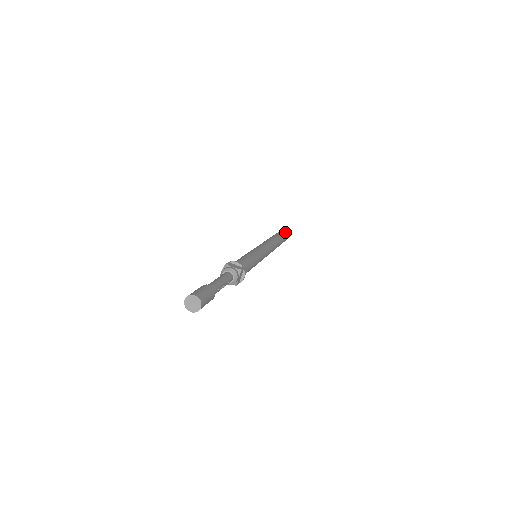
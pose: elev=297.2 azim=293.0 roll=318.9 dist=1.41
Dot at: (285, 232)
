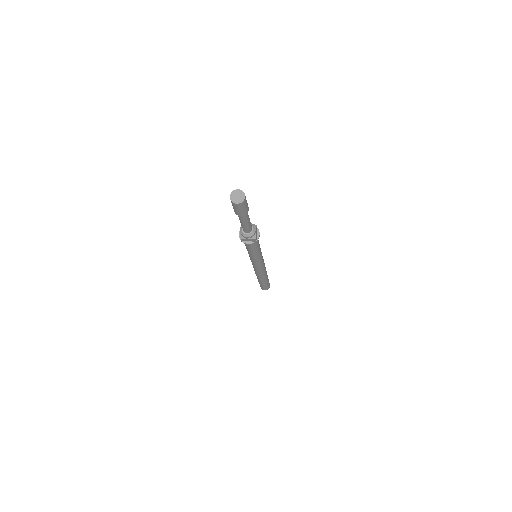
Dot at: occluded
